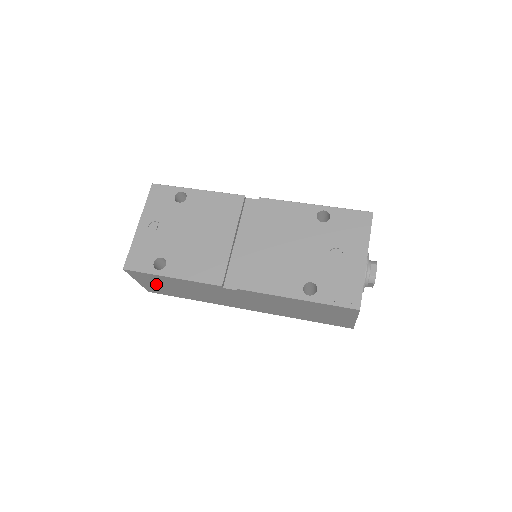
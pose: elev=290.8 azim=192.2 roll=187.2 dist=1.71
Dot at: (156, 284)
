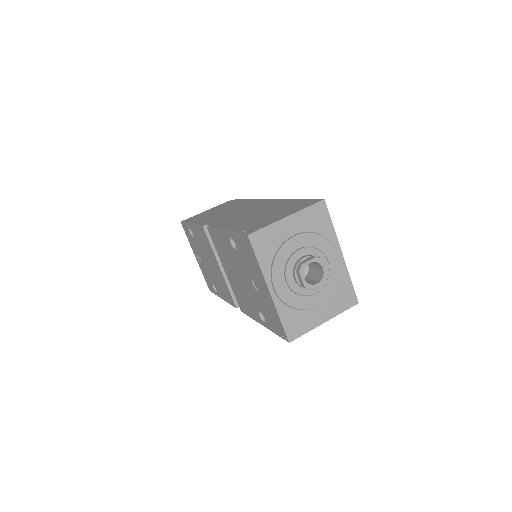
Dot at: occluded
